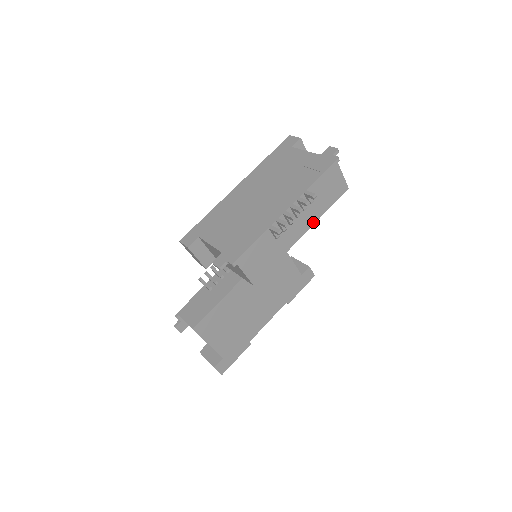
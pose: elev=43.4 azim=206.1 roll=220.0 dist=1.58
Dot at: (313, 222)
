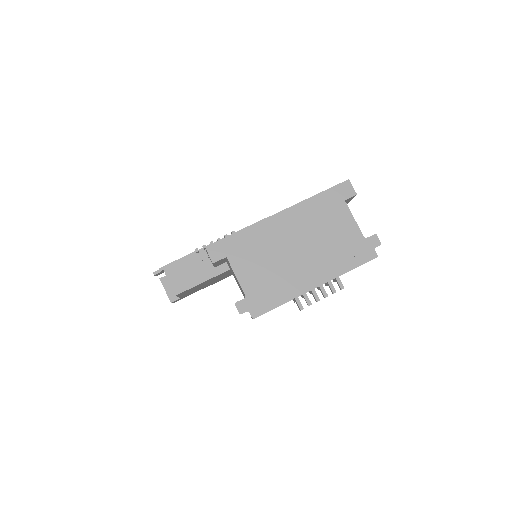
Dot at: occluded
